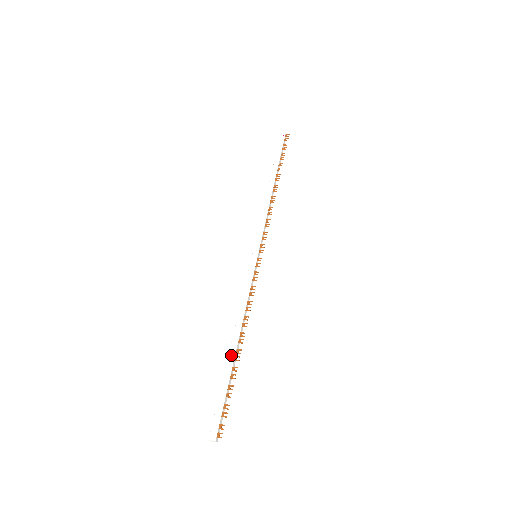
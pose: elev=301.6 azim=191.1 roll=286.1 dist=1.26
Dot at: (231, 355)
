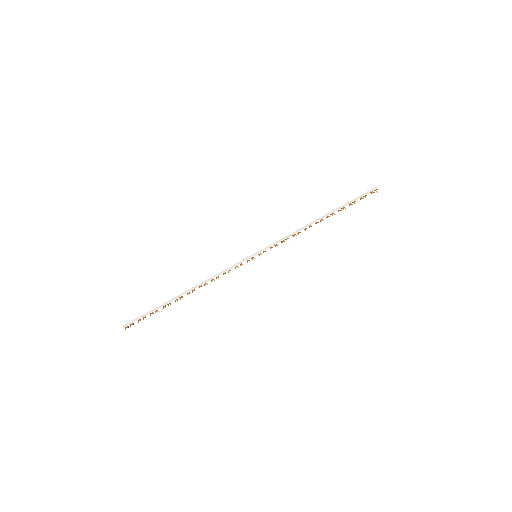
Dot at: (177, 297)
